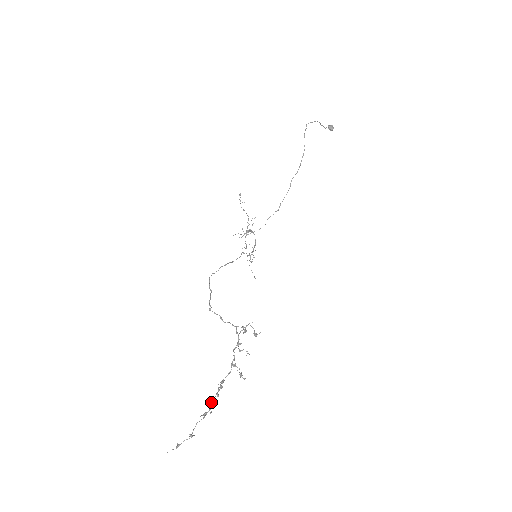
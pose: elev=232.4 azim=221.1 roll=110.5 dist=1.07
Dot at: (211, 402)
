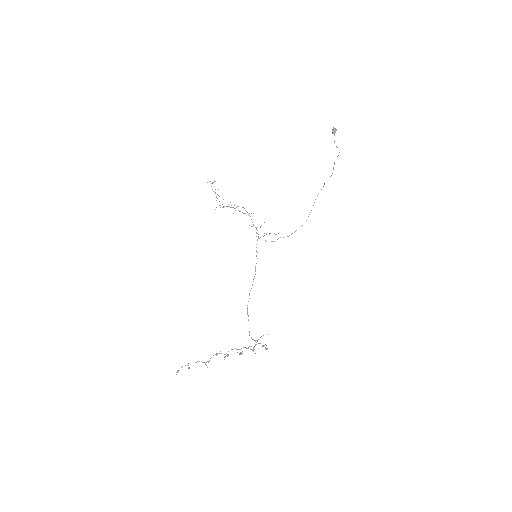
Dot at: occluded
